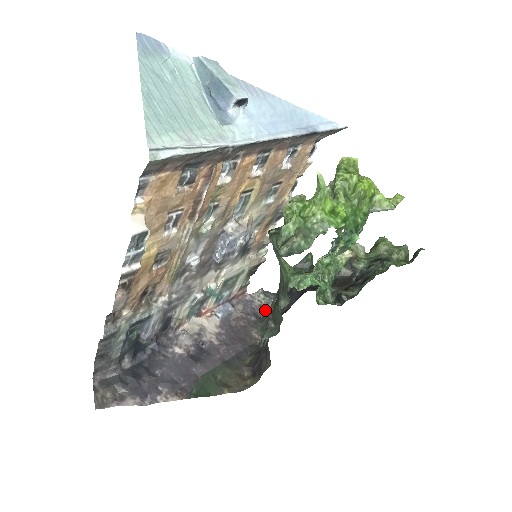
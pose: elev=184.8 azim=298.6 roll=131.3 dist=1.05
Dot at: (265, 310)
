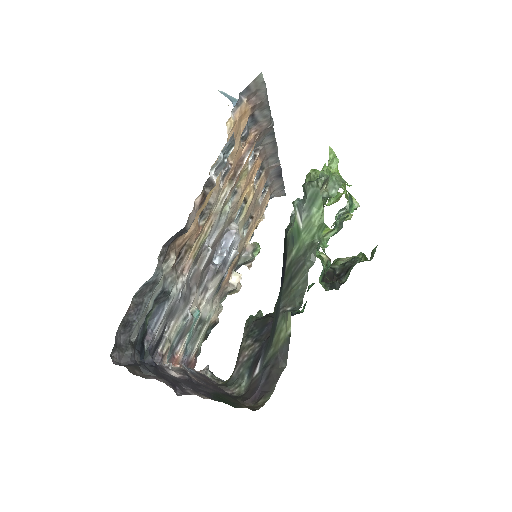
Dot at: occluded
